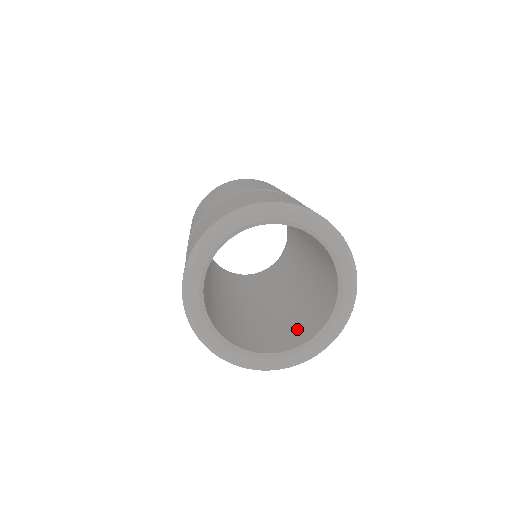
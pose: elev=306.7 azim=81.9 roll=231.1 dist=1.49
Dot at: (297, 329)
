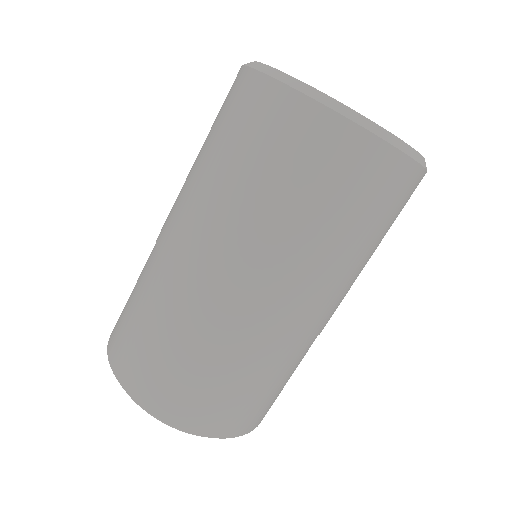
Dot at: occluded
